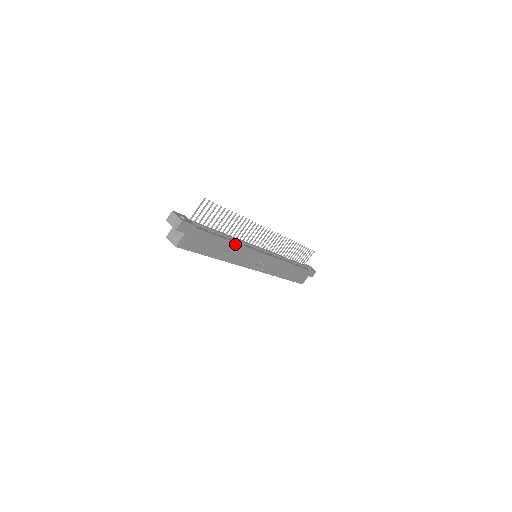
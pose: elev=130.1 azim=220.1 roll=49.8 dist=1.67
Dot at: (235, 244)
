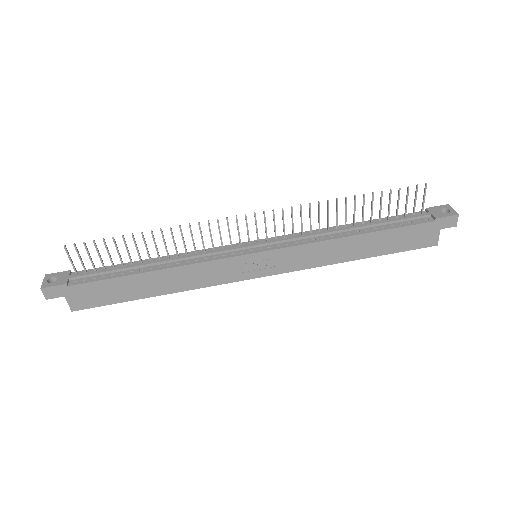
Dot at: (170, 269)
